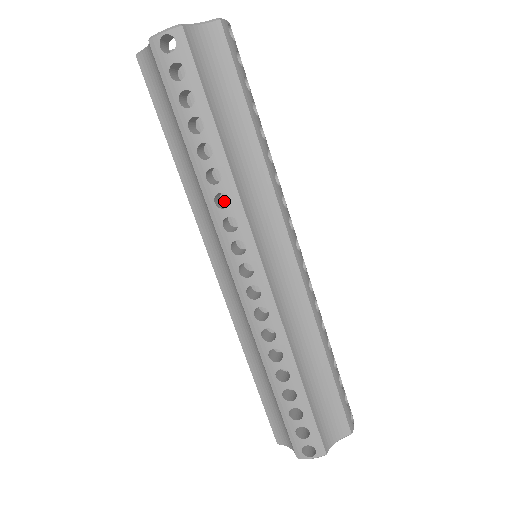
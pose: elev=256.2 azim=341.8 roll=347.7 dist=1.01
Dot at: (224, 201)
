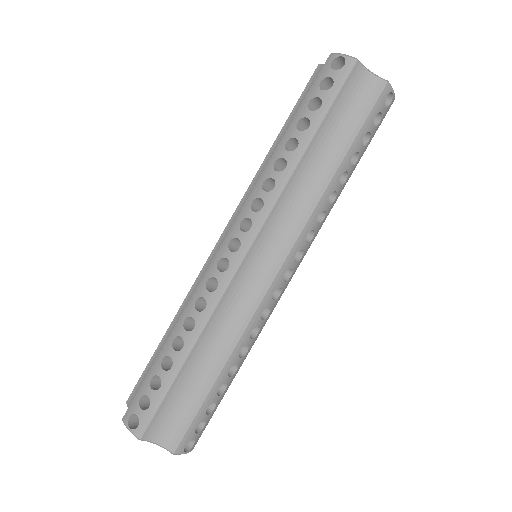
Dot at: occluded
